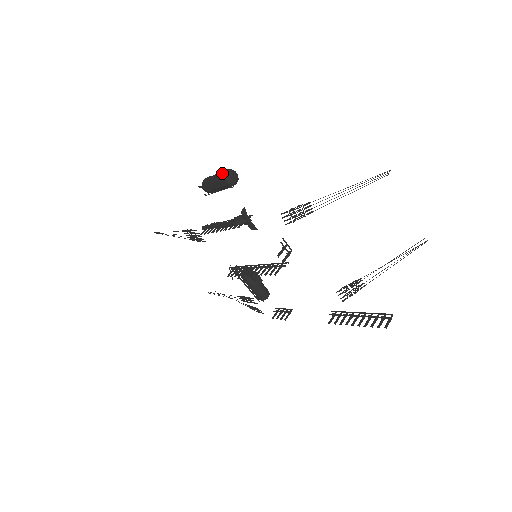
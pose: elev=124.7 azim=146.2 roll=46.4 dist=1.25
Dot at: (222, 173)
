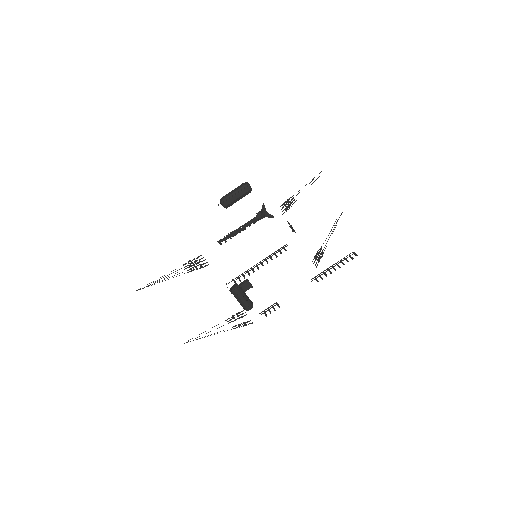
Dot at: (243, 184)
